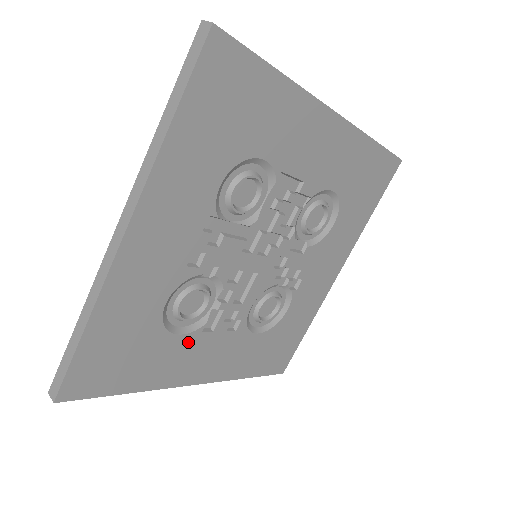
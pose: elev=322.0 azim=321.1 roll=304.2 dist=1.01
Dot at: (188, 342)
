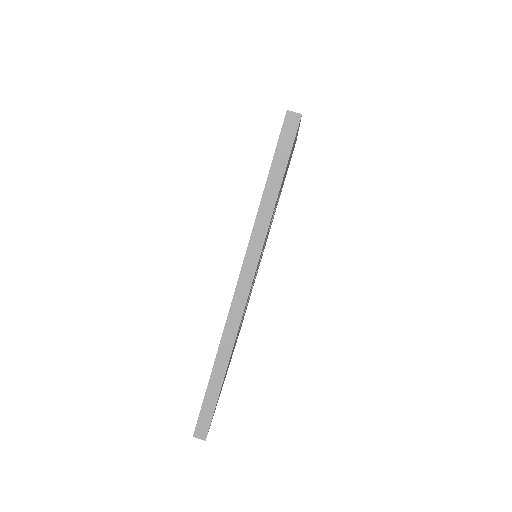
Dot at: occluded
